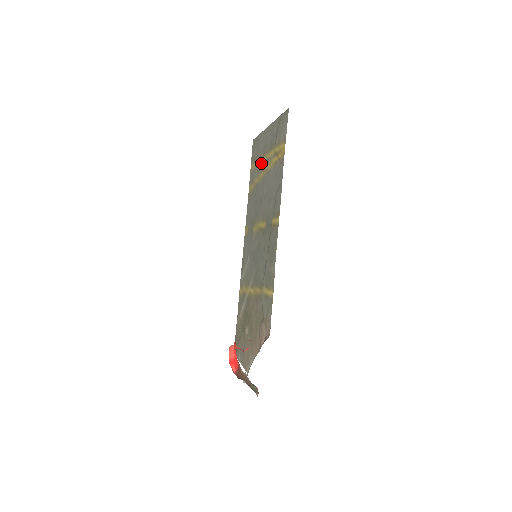
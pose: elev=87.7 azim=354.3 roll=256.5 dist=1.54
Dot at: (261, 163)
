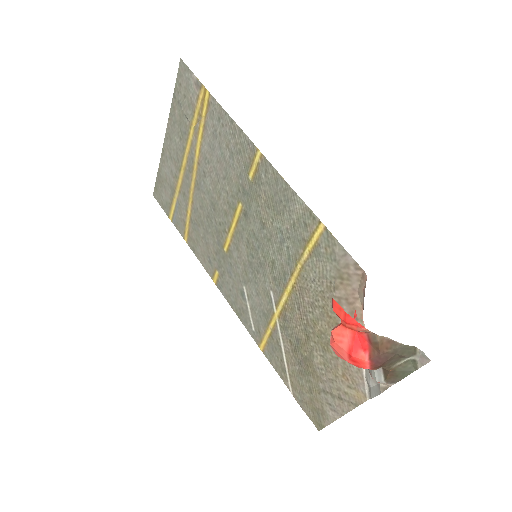
Dot at: (182, 181)
